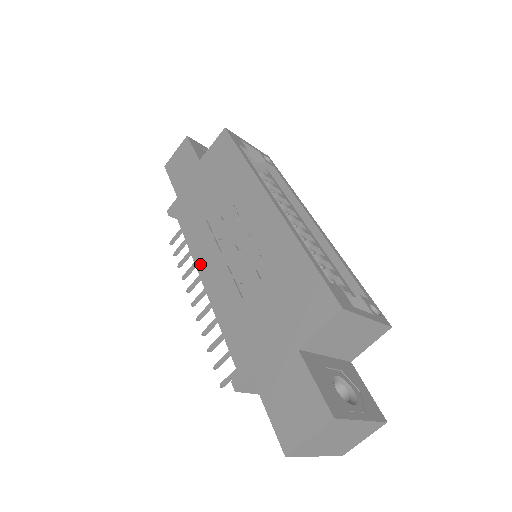
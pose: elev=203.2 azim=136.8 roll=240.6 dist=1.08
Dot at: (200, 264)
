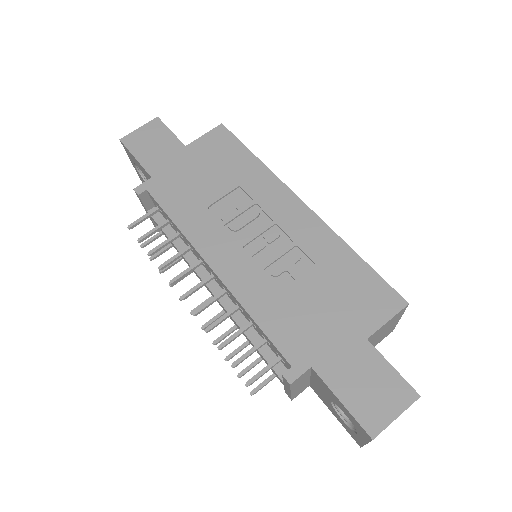
Dot at: (207, 253)
